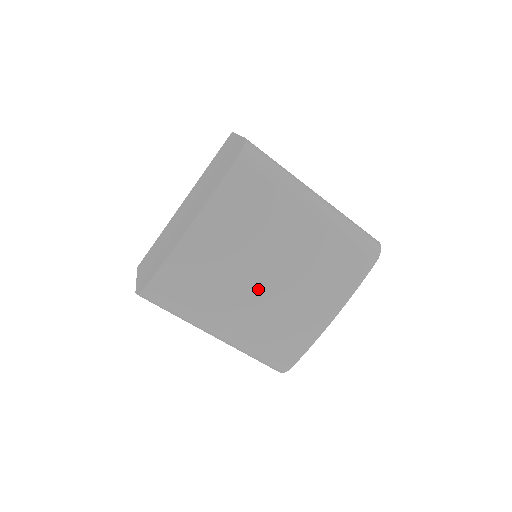
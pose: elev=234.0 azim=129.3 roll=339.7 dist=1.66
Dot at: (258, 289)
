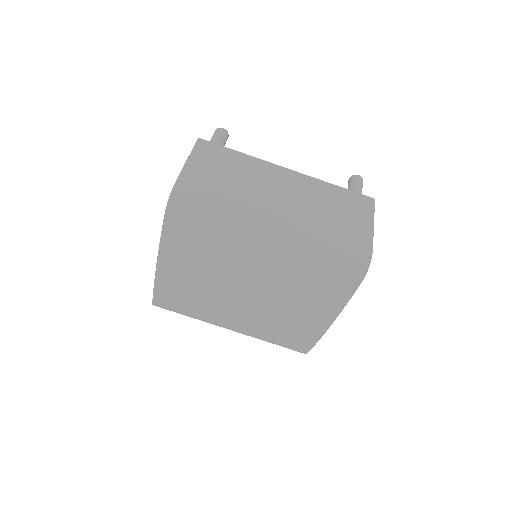
Dot at: (241, 306)
